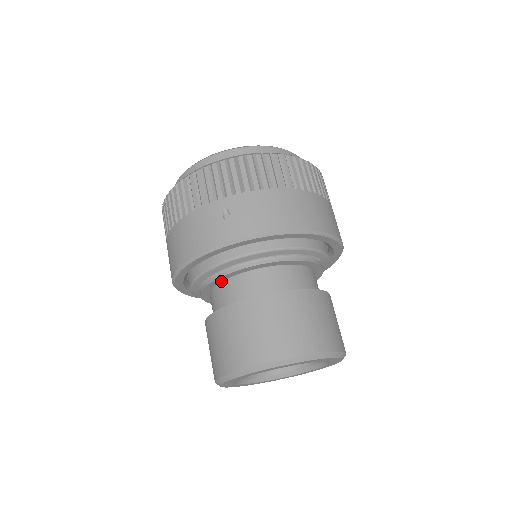
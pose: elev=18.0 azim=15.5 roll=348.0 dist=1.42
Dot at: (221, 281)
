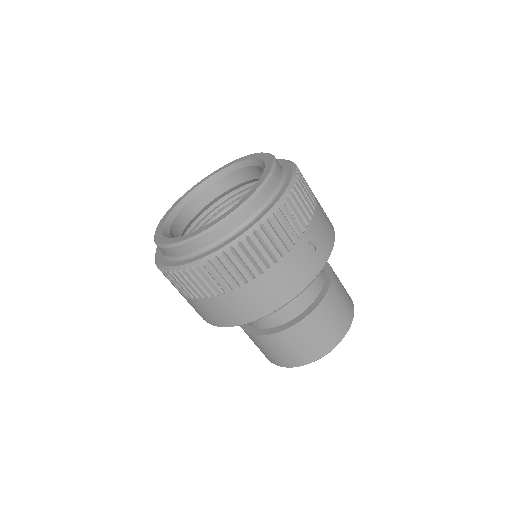
Dot at: occluded
